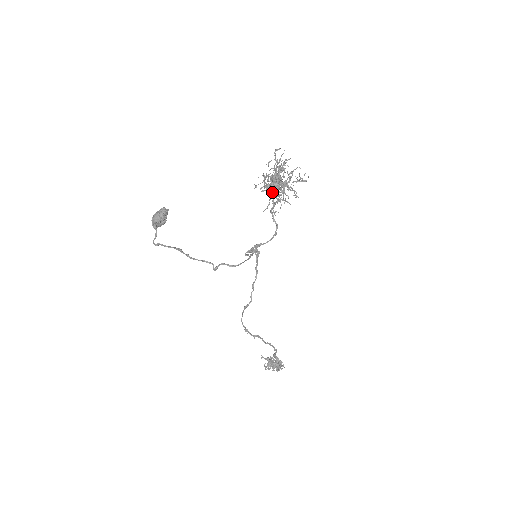
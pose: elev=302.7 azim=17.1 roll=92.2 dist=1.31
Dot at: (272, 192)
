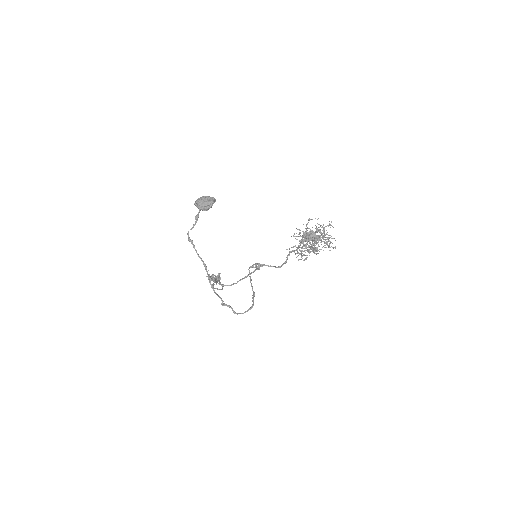
Dot at: (301, 252)
